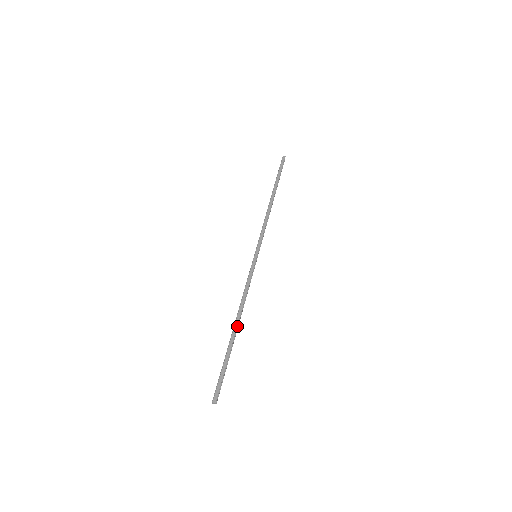
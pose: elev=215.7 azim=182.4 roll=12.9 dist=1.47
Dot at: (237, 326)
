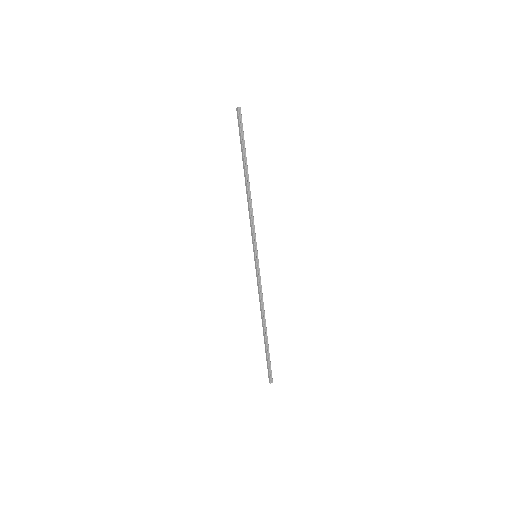
Dot at: (264, 327)
